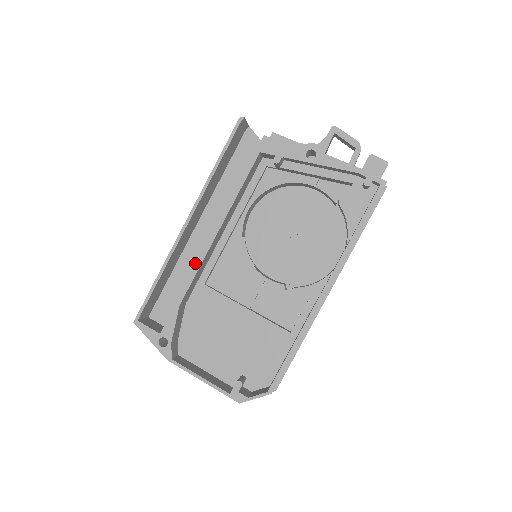
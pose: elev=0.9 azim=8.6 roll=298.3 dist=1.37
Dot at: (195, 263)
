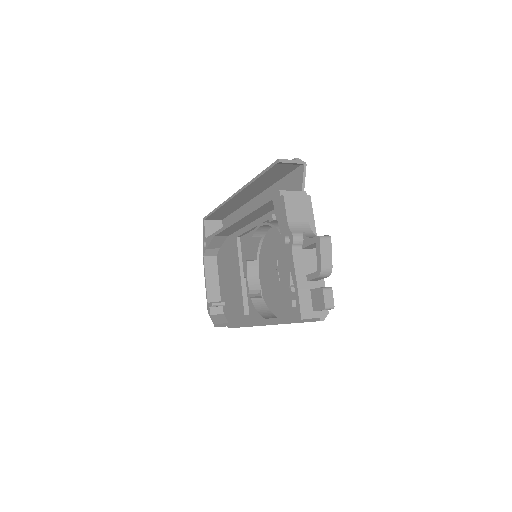
Dot at: occluded
